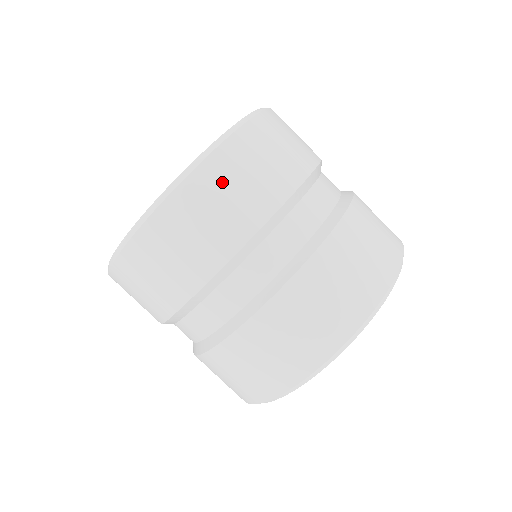
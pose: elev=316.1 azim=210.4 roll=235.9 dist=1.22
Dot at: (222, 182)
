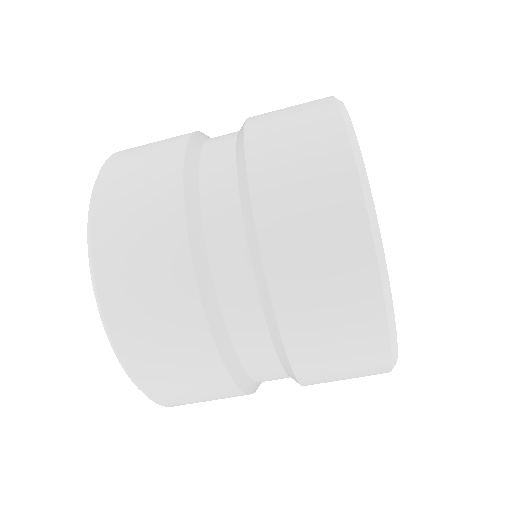
Dot at: (120, 229)
